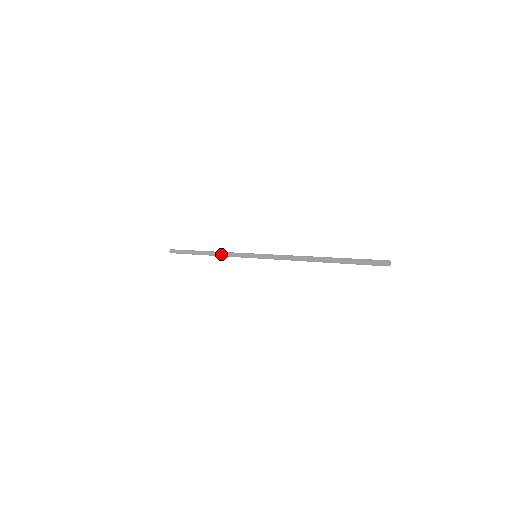
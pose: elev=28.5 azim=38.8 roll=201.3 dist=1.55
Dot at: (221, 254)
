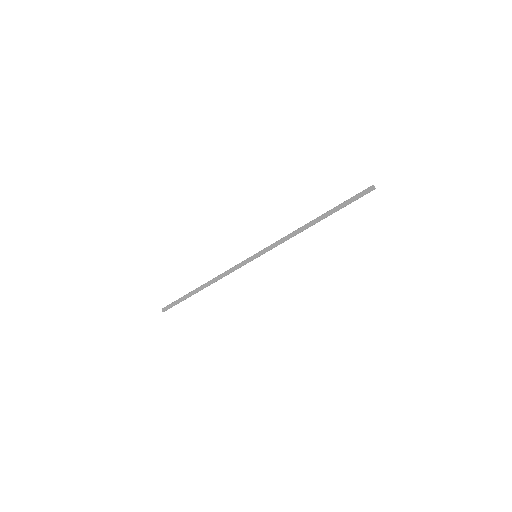
Dot at: (220, 276)
